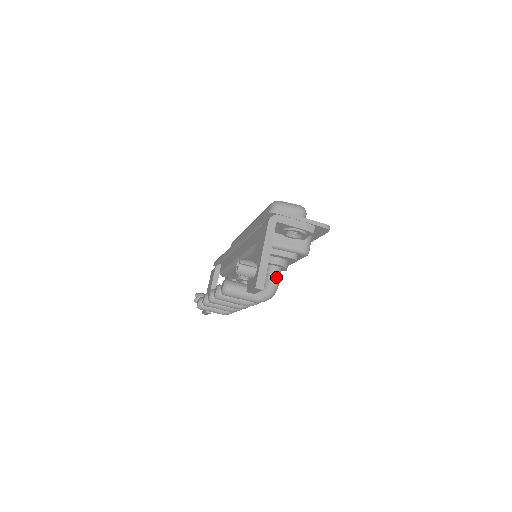
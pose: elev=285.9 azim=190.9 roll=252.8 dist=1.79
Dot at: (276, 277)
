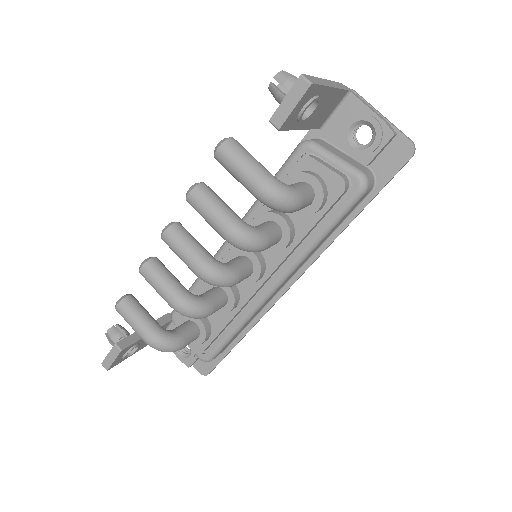
Dot at: (305, 190)
